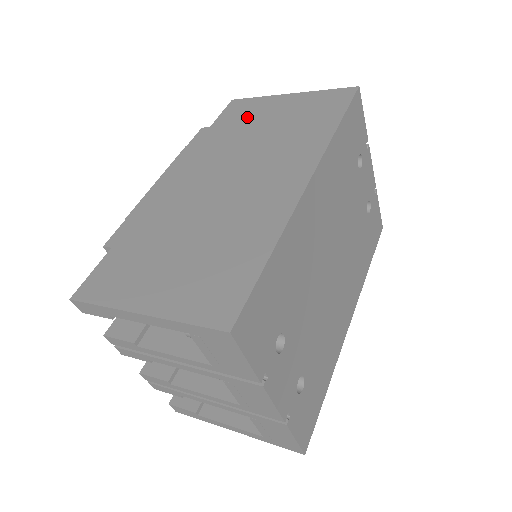
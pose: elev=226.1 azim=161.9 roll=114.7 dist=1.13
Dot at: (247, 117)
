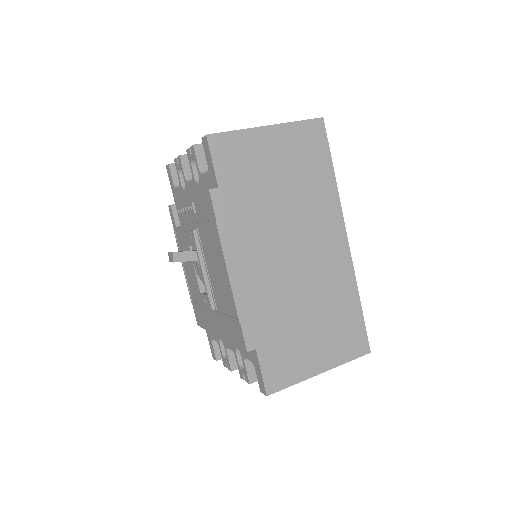
Dot at: (250, 168)
